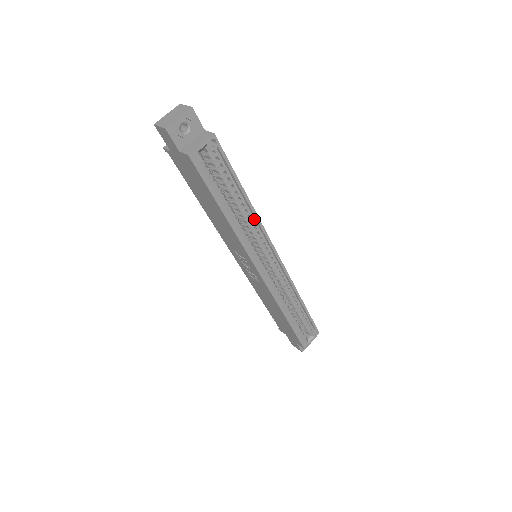
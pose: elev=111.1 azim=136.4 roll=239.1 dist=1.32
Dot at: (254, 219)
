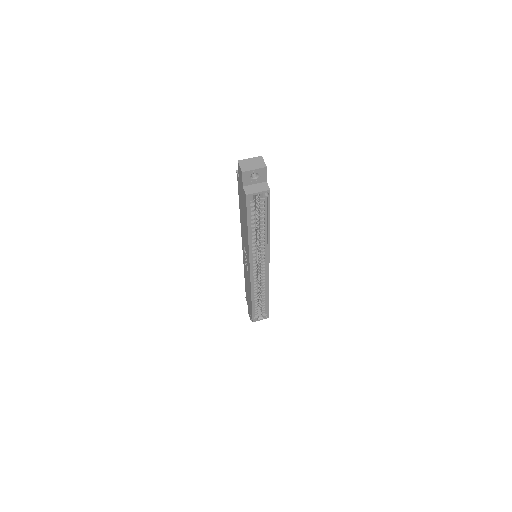
Dot at: (266, 241)
